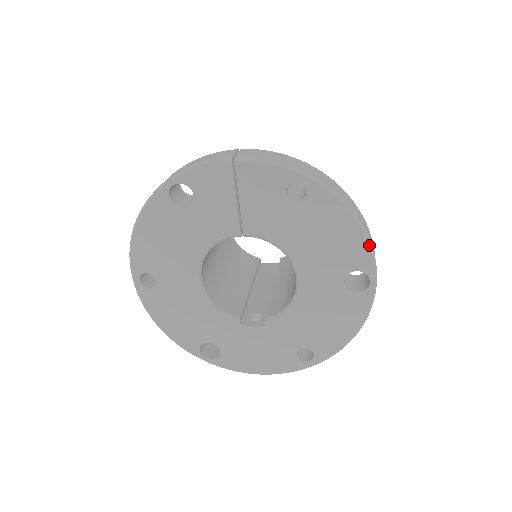
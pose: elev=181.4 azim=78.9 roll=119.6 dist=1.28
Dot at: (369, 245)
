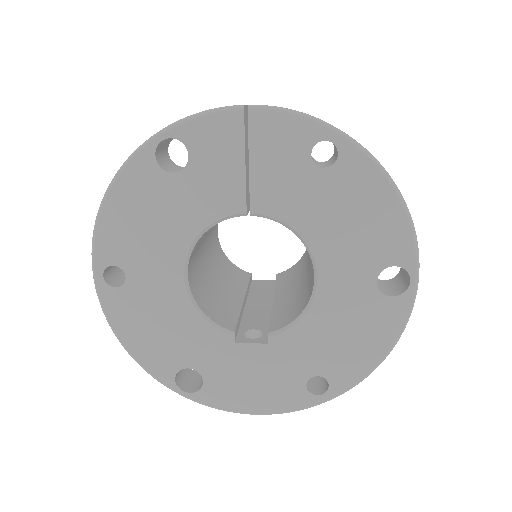
Dot at: (413, 230)
